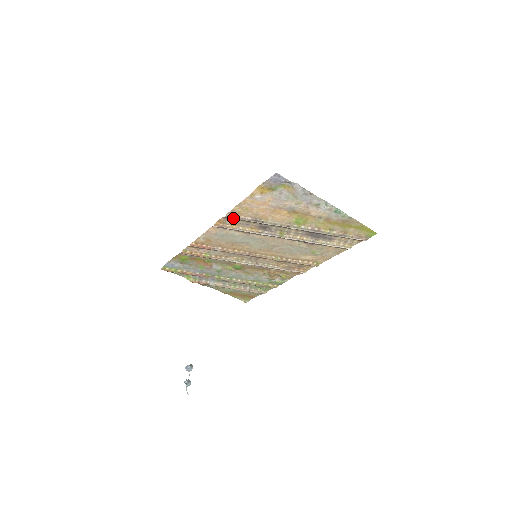
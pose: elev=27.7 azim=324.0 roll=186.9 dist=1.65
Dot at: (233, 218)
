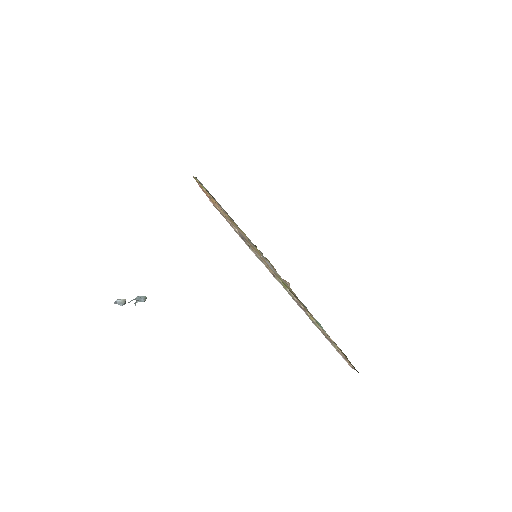
Dot at: (222, 214)
